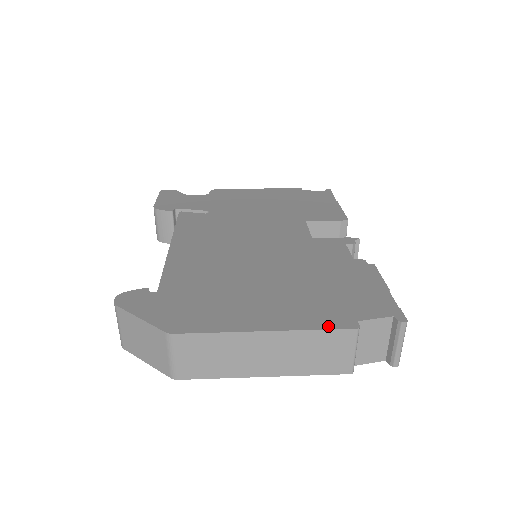
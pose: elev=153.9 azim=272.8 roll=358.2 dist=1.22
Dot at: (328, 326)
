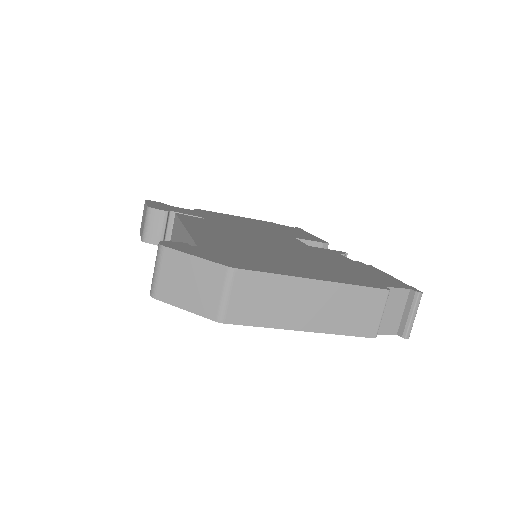
Dot at: (365, 285)
